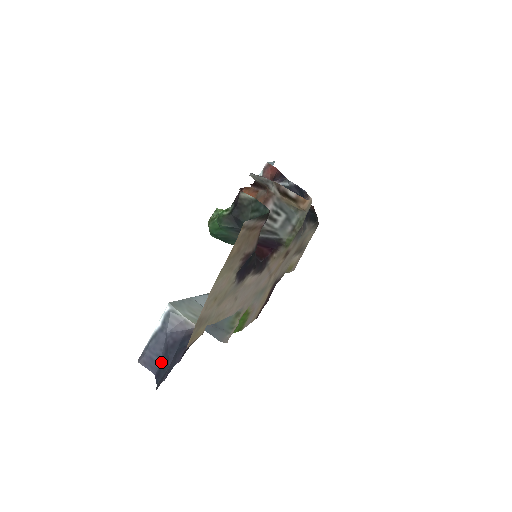
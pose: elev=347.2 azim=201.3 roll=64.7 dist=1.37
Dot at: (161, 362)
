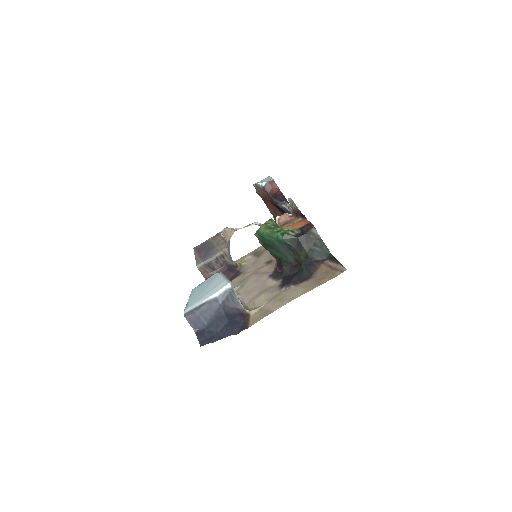
Dot at: (207, 325)
